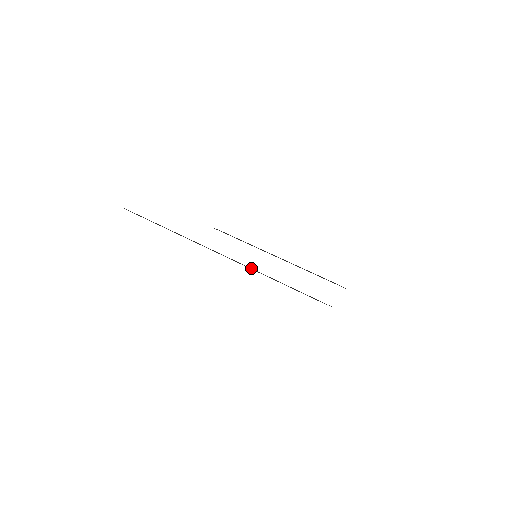
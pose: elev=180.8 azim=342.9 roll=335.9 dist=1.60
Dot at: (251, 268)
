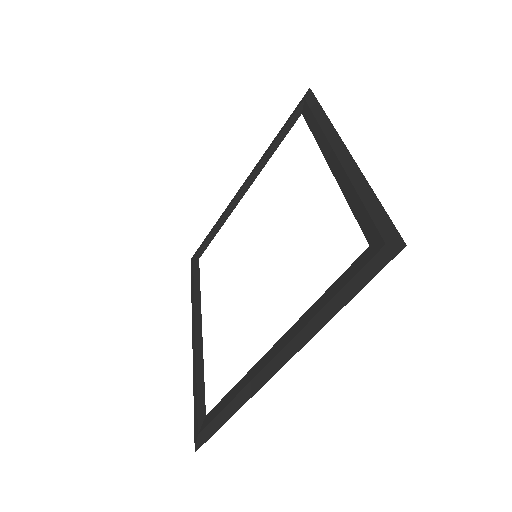
Dot at: occluded
